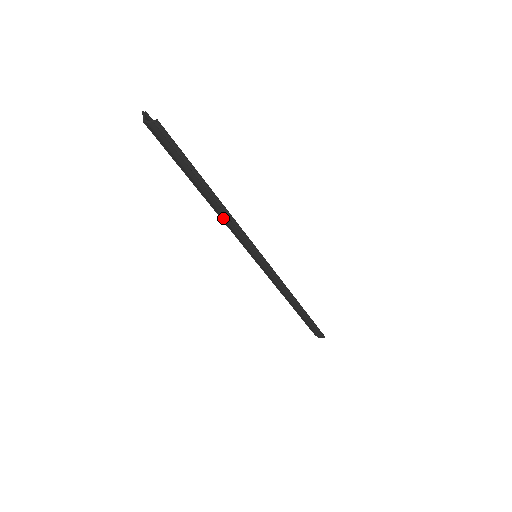
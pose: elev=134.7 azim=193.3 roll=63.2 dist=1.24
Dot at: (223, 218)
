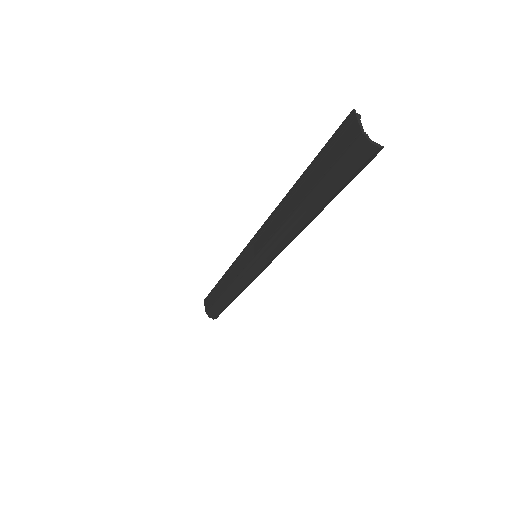
Dot at: (289, 229)
